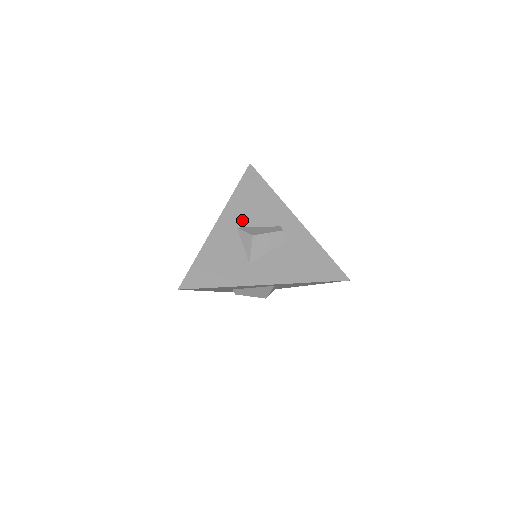
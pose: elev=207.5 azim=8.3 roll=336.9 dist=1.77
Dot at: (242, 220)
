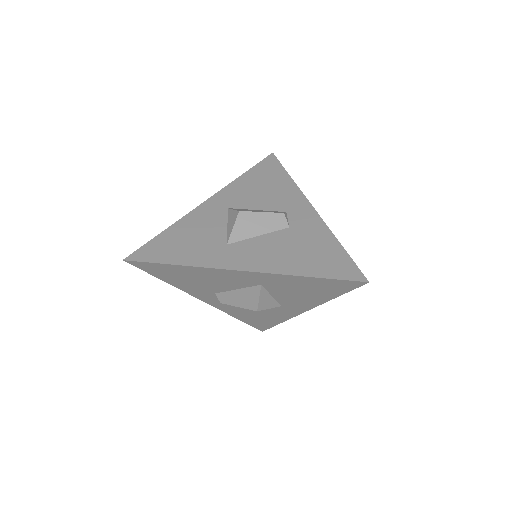
Dot at: (238, 202)
